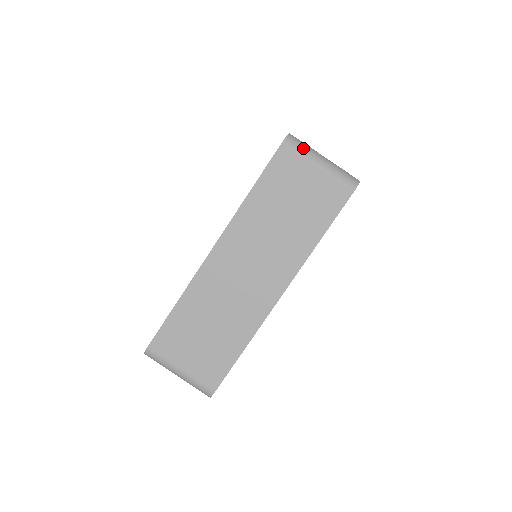
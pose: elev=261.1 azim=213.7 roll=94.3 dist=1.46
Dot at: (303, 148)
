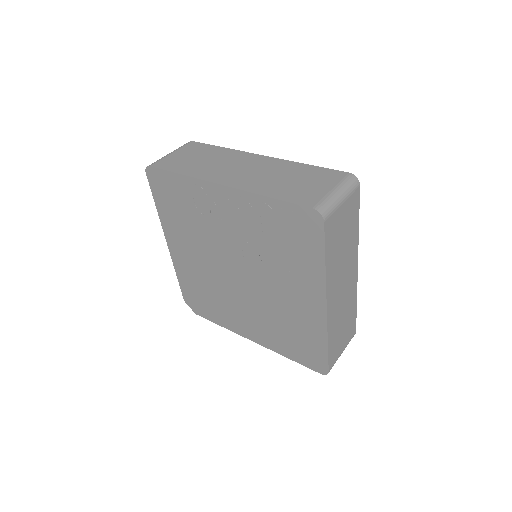
Dot at: (331, 206)
